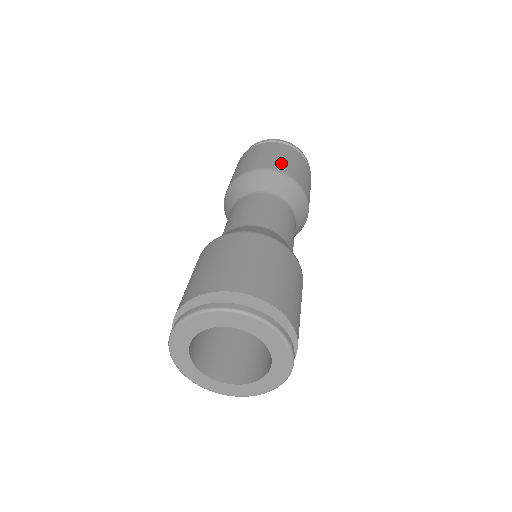
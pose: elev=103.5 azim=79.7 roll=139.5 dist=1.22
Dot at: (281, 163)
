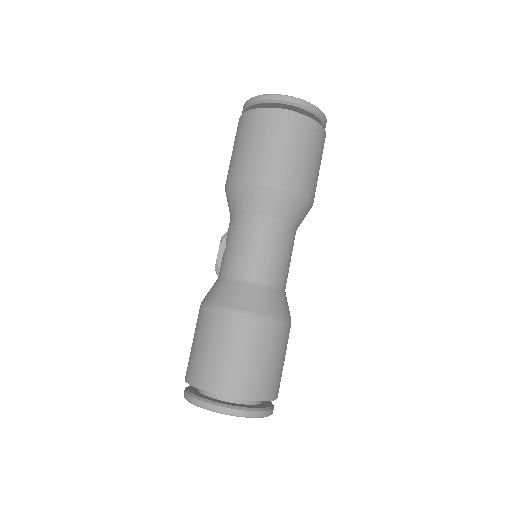
Dot at: (286, 167)
